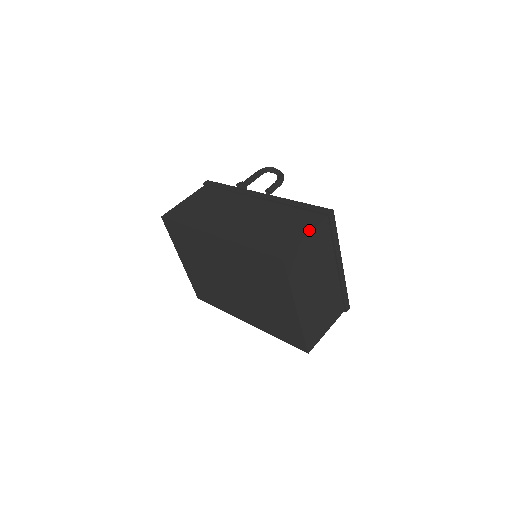
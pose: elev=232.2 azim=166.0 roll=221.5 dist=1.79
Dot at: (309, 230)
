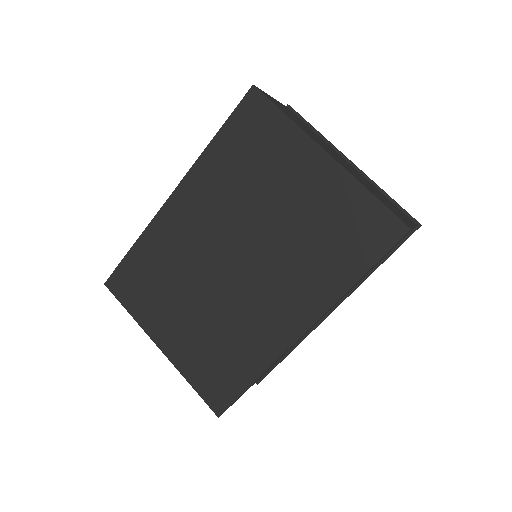
Dot at: occluded
